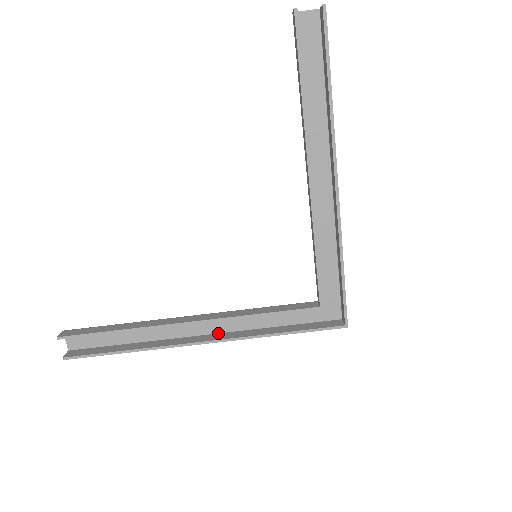
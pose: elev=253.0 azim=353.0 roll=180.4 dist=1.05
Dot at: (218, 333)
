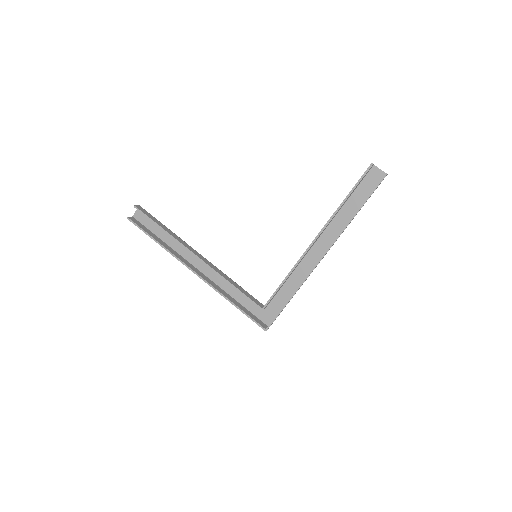
Dot at: (205, 275)
